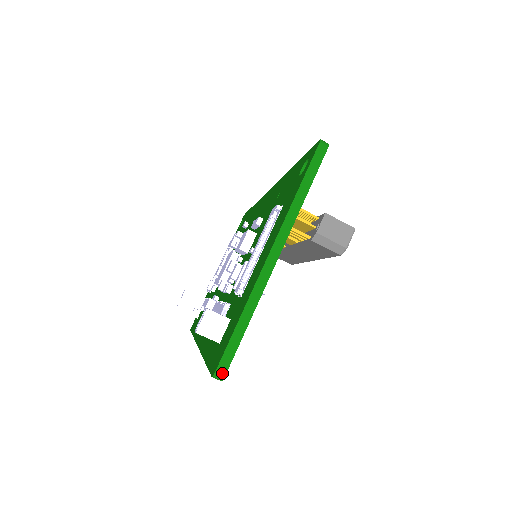
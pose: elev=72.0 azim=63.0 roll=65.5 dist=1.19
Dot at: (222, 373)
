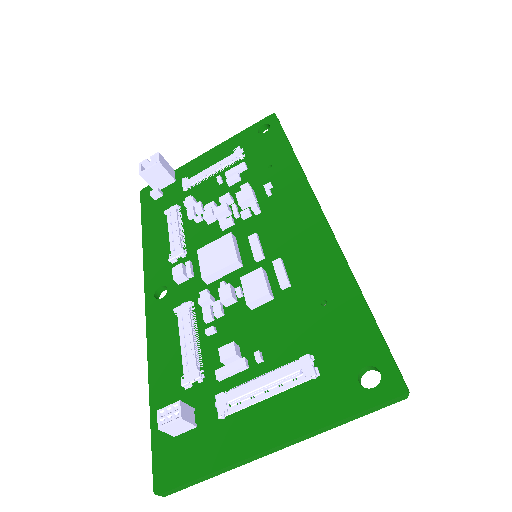
Dot at: (164, 495)
